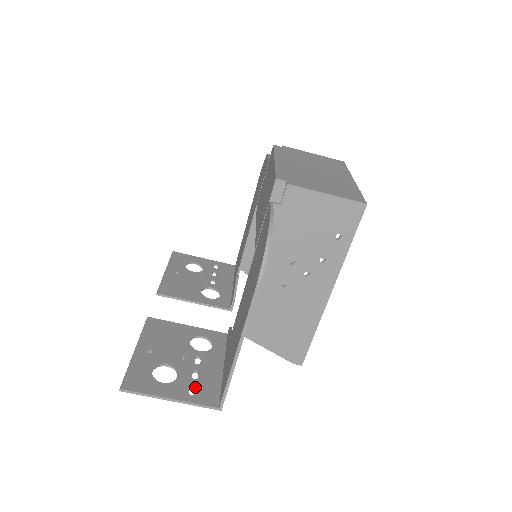
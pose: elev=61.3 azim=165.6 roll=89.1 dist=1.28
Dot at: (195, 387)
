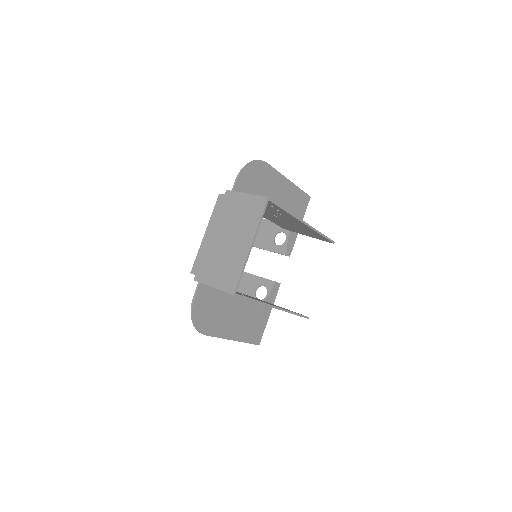
Dot at: occluded
